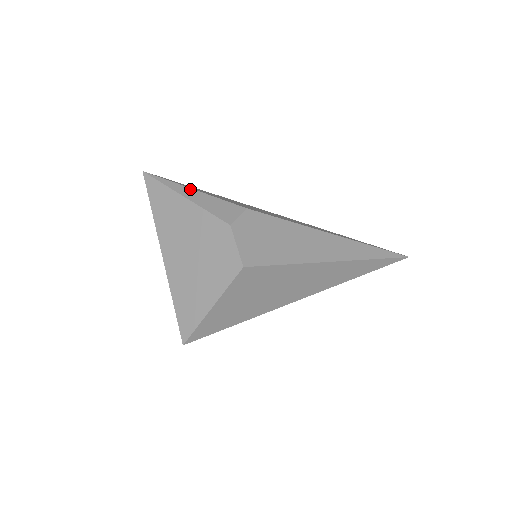
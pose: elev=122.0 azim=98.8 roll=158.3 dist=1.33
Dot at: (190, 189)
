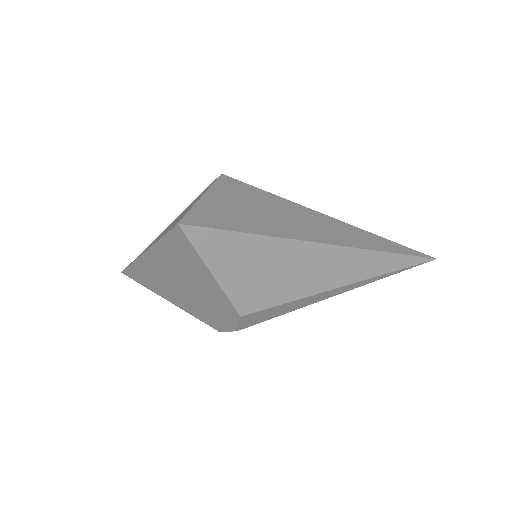
Dot at: occluded
